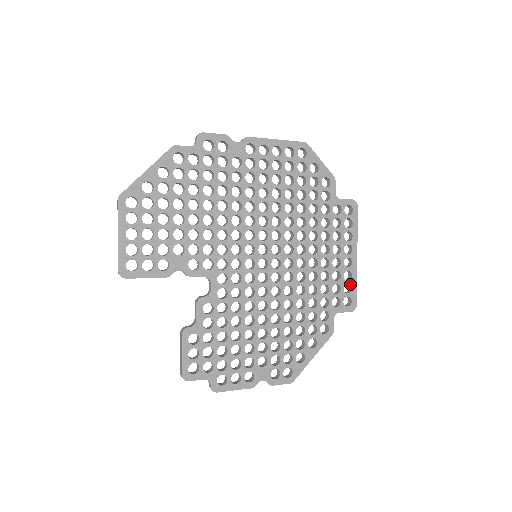
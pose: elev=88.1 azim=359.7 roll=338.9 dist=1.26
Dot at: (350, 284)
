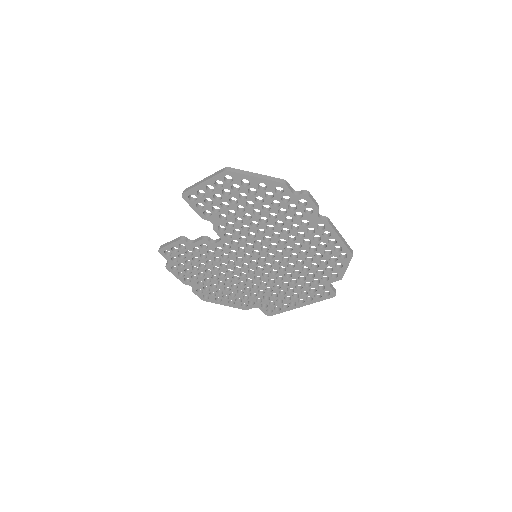
Dot at: (281, 309)
